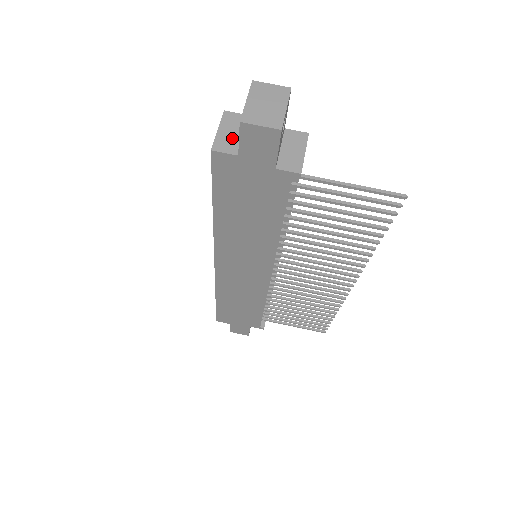
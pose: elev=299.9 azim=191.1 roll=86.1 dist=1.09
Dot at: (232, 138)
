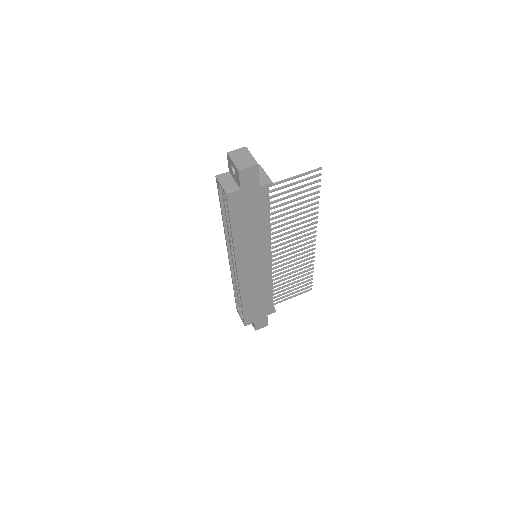
Dot at: (231, 184)
